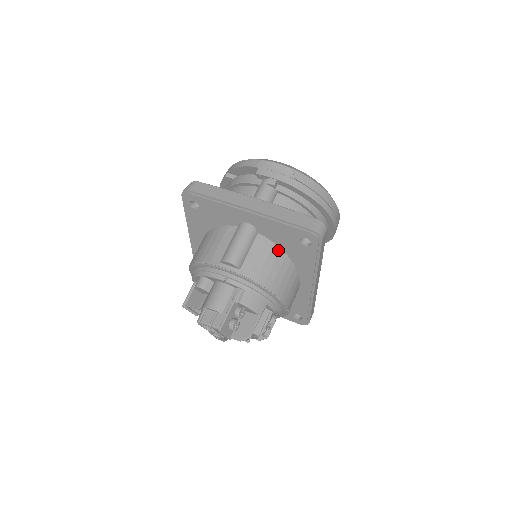
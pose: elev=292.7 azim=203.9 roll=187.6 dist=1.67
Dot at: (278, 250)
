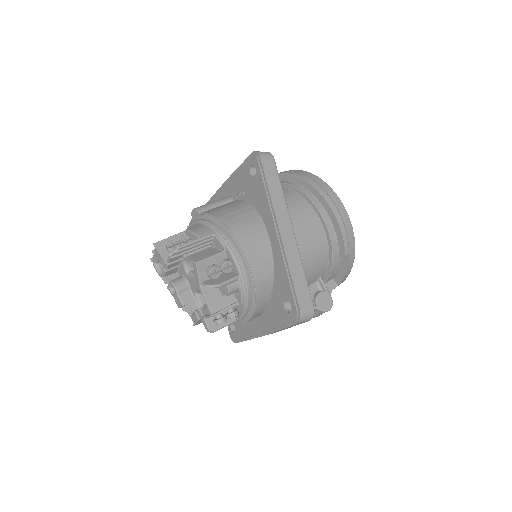
Dot at: (243, 202)
